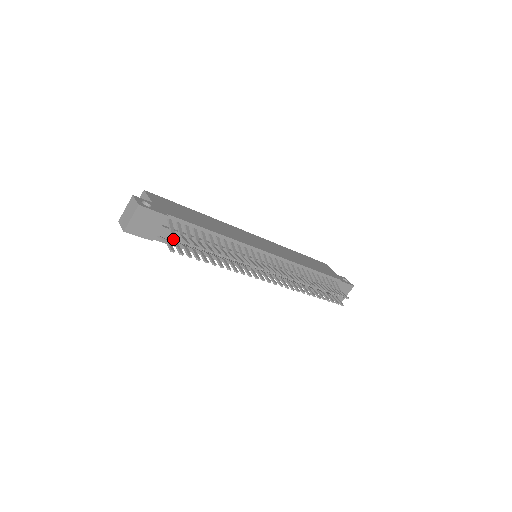
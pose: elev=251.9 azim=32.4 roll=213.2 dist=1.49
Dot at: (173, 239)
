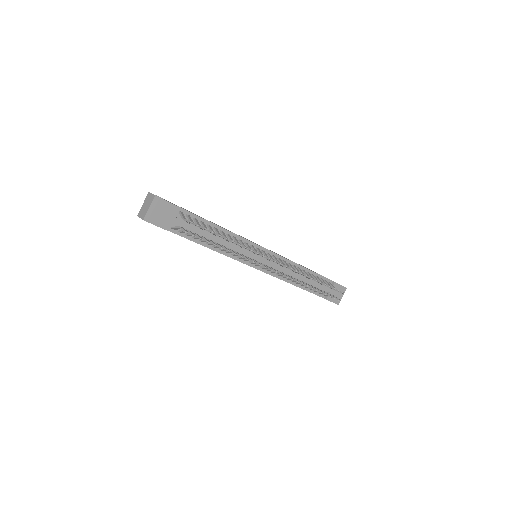
Dot at: occluded
